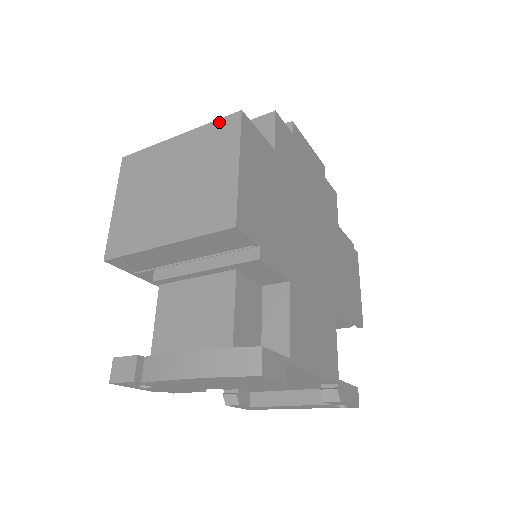
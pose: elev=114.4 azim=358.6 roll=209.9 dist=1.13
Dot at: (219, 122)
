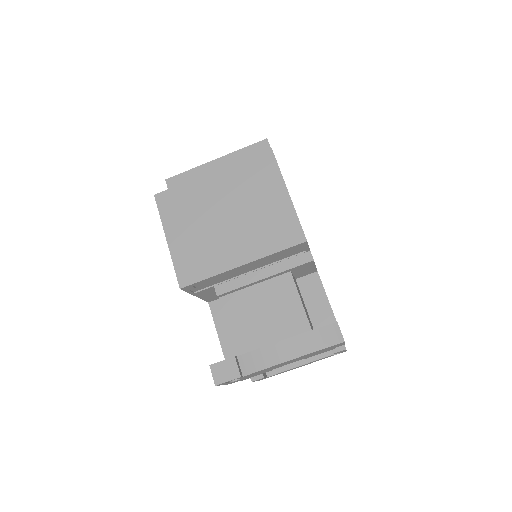
Dot at: (253, 158)
